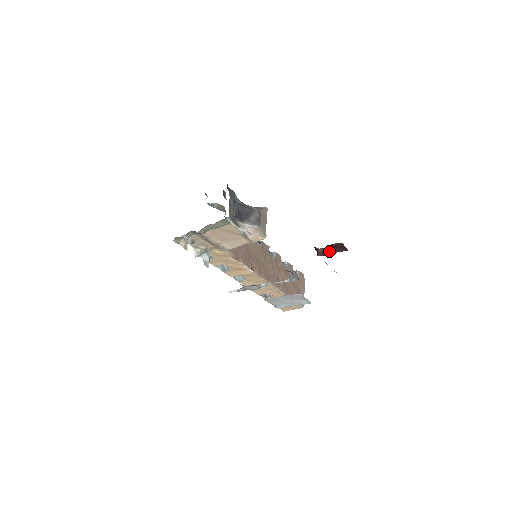
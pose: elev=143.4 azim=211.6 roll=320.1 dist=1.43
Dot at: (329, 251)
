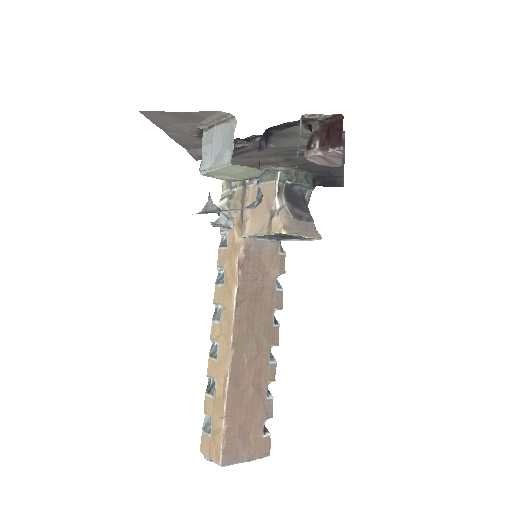
Dot at: (320, 140)
